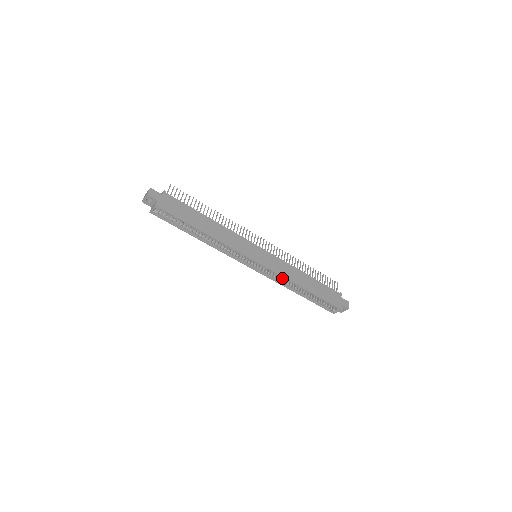
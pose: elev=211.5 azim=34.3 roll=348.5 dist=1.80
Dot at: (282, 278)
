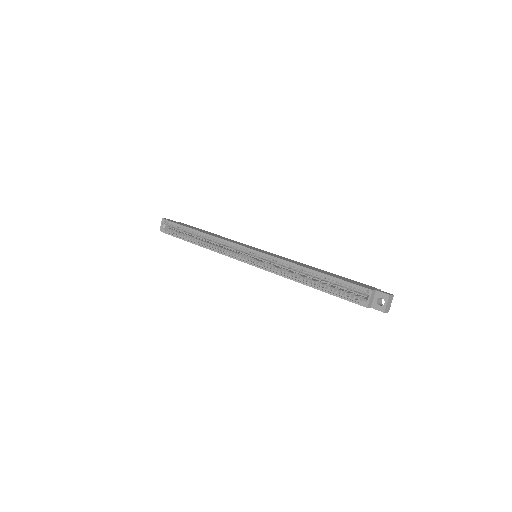
Dot at: (284, 270)
